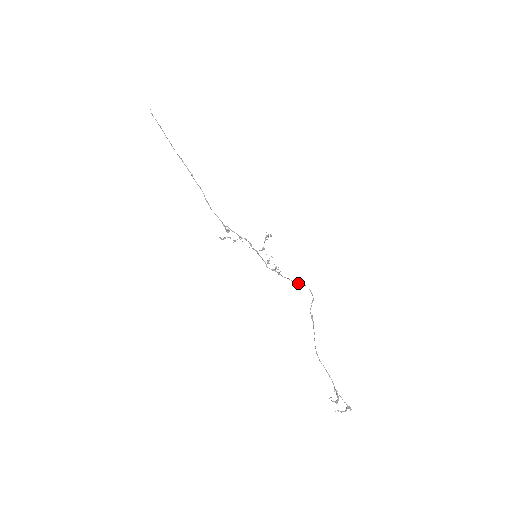
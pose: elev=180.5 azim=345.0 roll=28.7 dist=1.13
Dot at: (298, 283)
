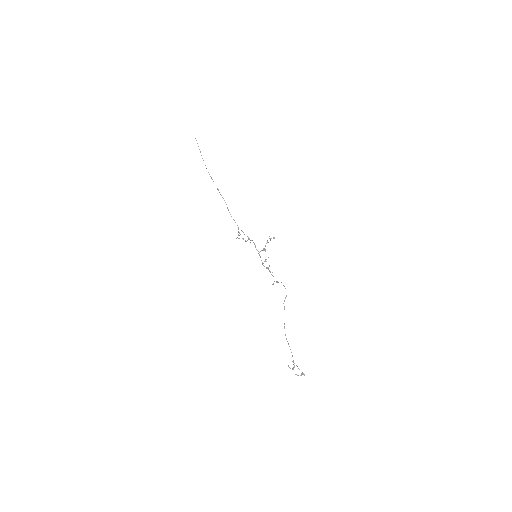
Dot at: occluded
